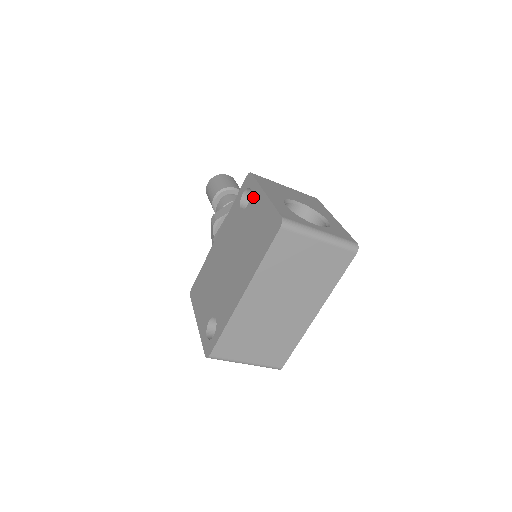
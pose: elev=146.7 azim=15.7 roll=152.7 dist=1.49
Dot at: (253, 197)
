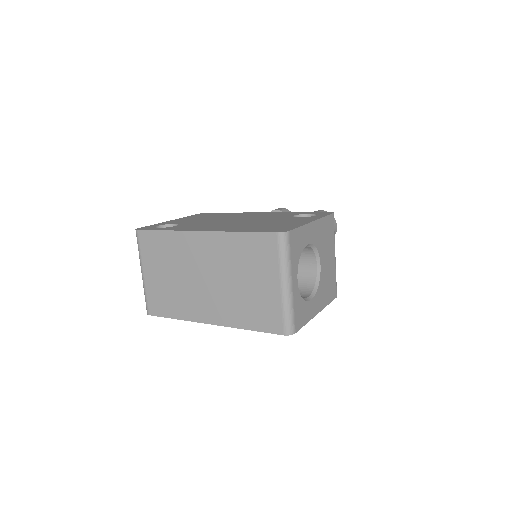
Dot at: (307, 217)
